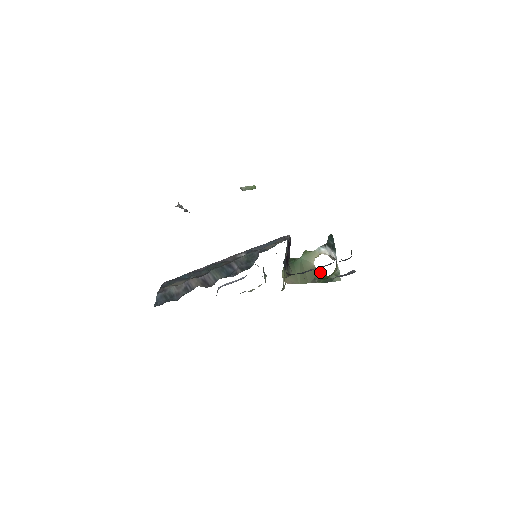
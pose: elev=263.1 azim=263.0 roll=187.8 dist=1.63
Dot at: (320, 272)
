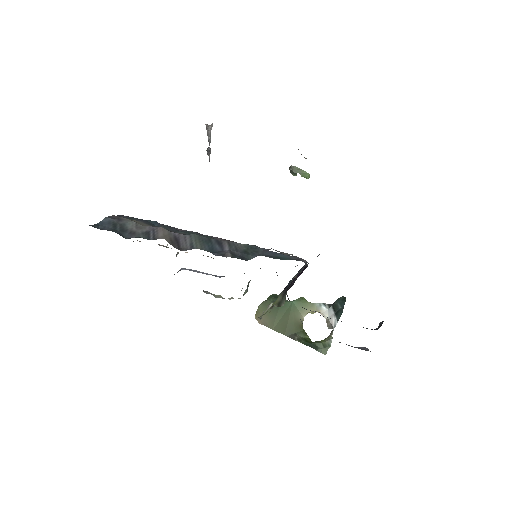
Dot at: occluded
